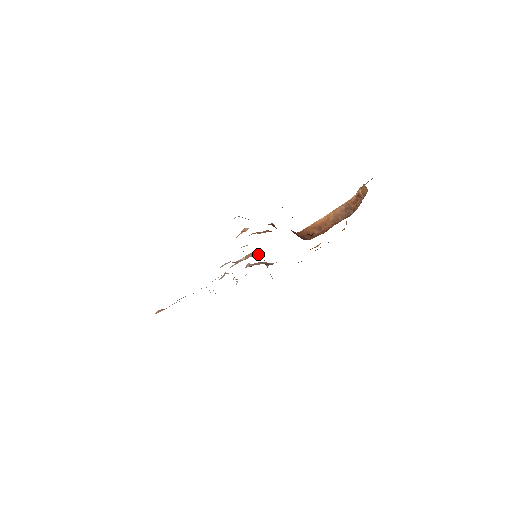
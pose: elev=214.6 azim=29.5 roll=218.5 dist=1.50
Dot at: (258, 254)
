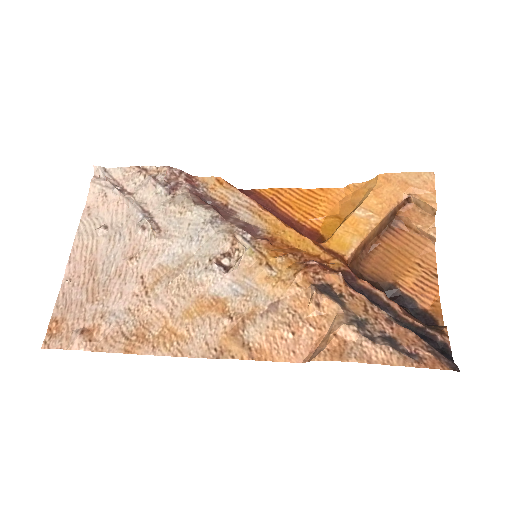
Dot at: (232, 225)
